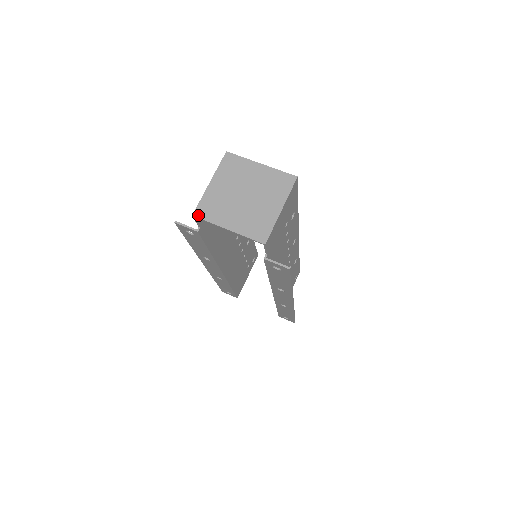
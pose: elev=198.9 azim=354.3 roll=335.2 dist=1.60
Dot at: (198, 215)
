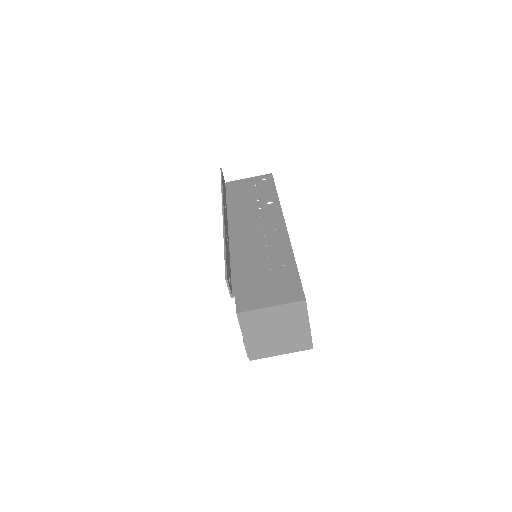
Dot at: (240, 317)
